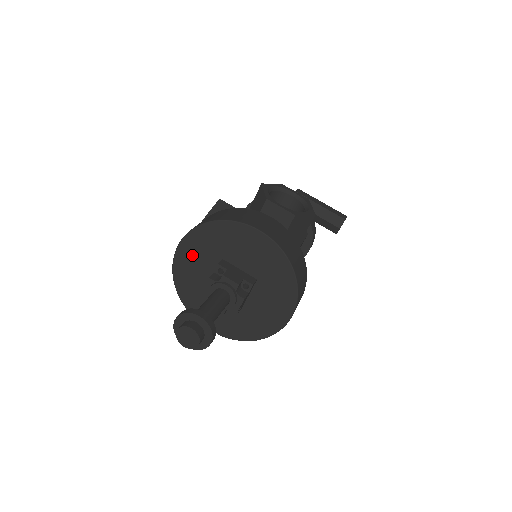
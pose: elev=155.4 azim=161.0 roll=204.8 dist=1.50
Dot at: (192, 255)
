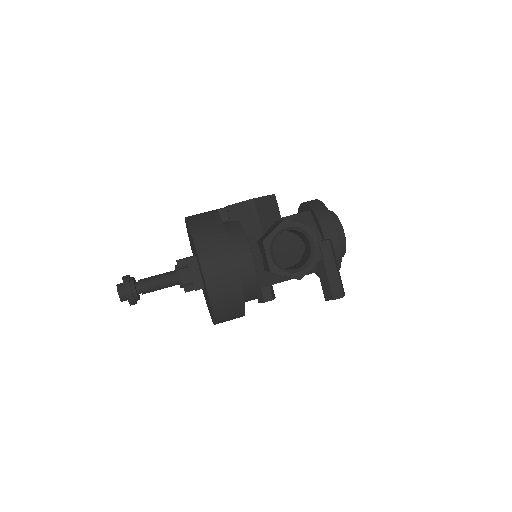
Dot at: occluded
